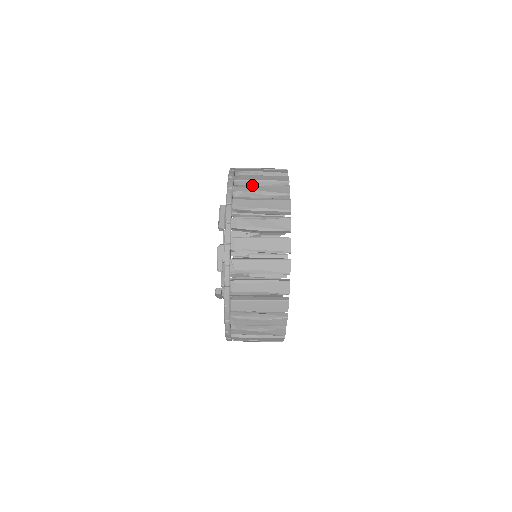
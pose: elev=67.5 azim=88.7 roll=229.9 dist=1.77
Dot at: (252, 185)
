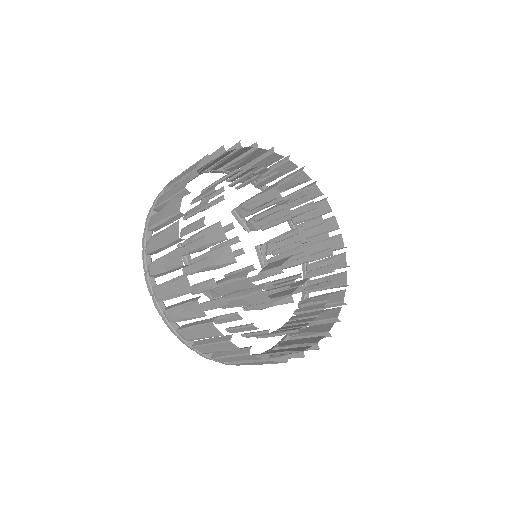
Dot at: occluded
